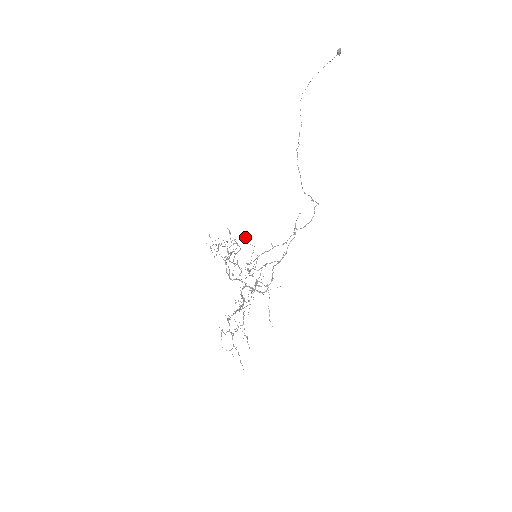
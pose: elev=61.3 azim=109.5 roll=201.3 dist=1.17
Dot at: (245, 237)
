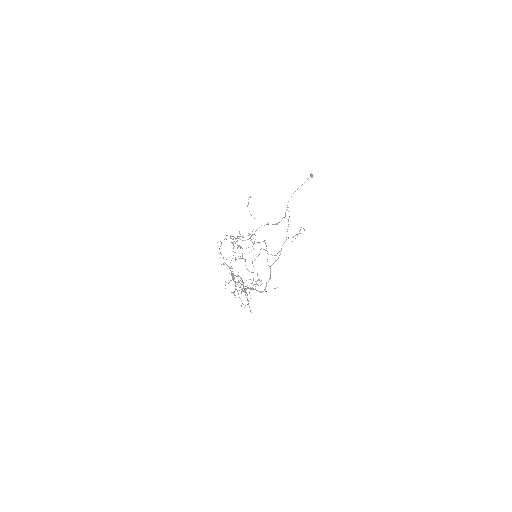
Dot at: occluded
